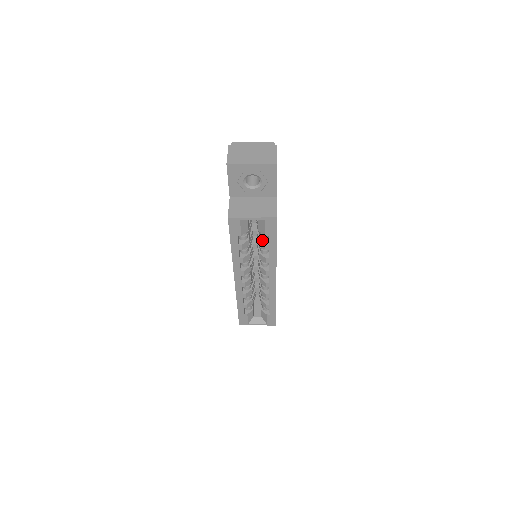
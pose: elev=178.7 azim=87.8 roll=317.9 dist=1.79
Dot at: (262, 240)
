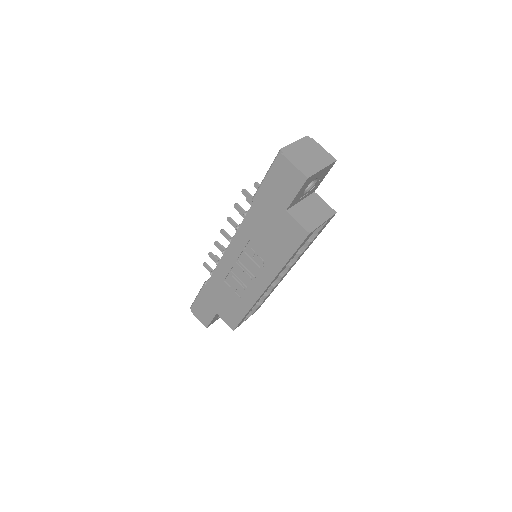
Dot at: occluded
